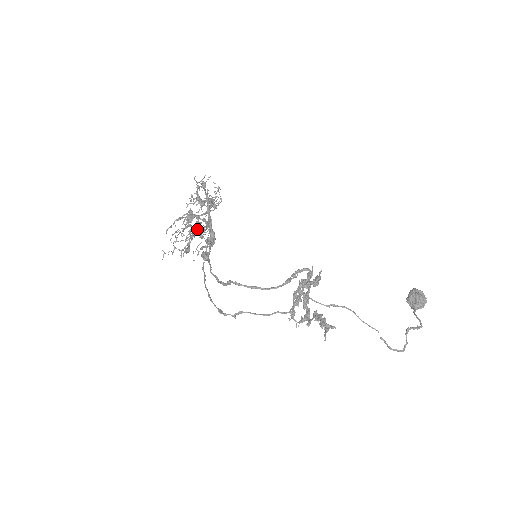
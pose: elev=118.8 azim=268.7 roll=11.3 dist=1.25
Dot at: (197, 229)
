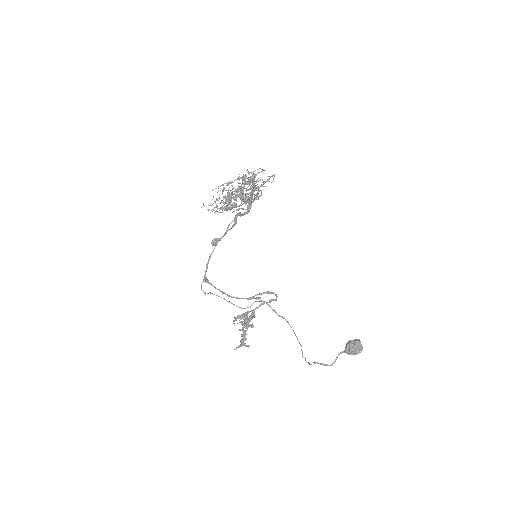
Dot at: (236, 201)
